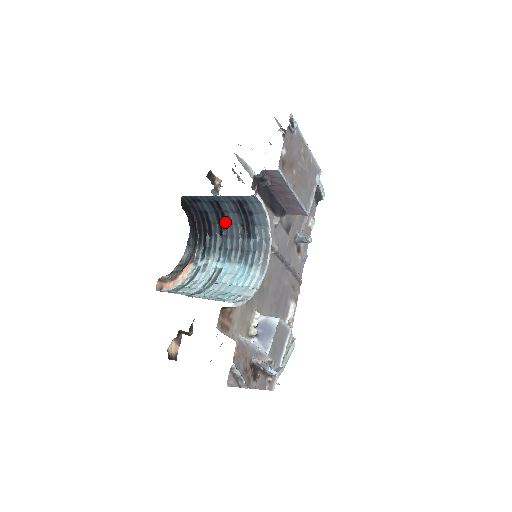
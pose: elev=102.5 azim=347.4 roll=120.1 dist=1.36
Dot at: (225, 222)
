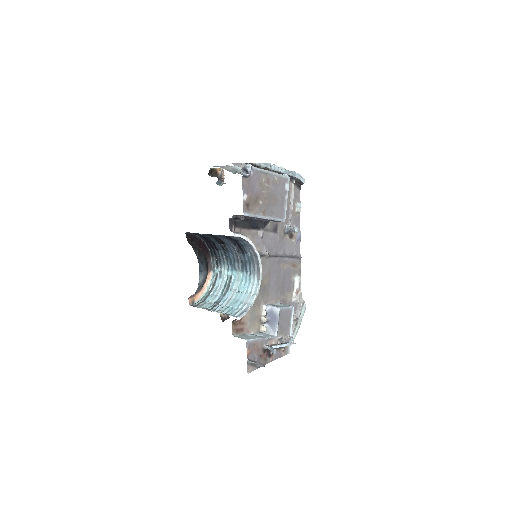
Dot at: (223, 243)
